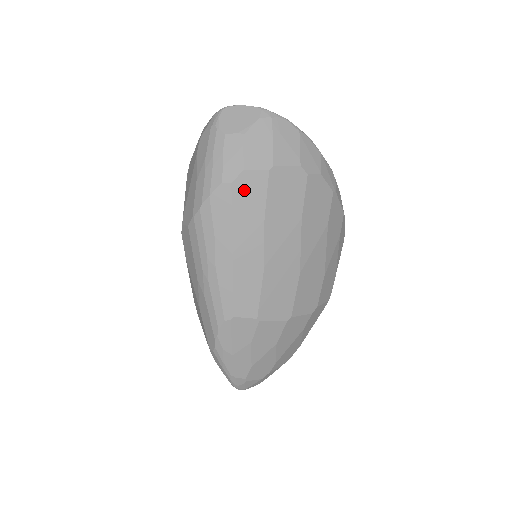
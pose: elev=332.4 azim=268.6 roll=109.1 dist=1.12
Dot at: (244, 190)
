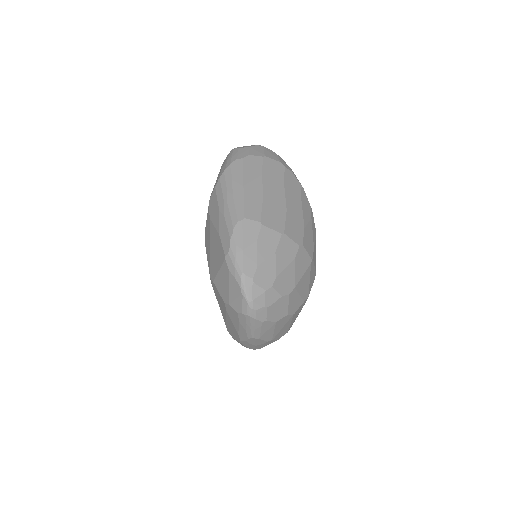
Dot at: (250, 162)
